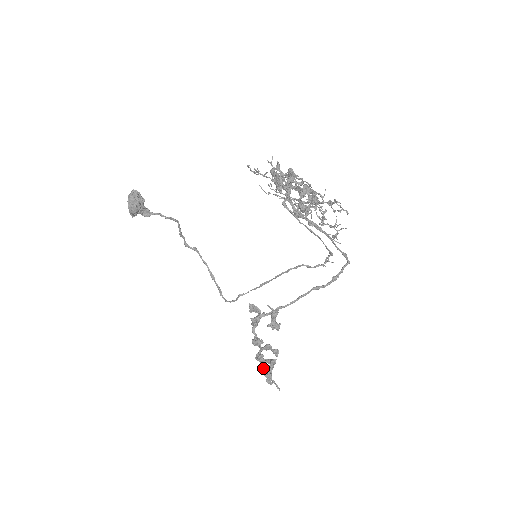
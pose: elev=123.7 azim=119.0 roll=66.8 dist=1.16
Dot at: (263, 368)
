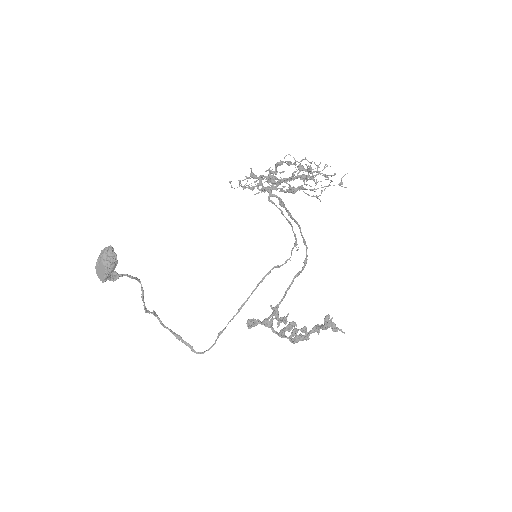
Dot at: (328, 317)
